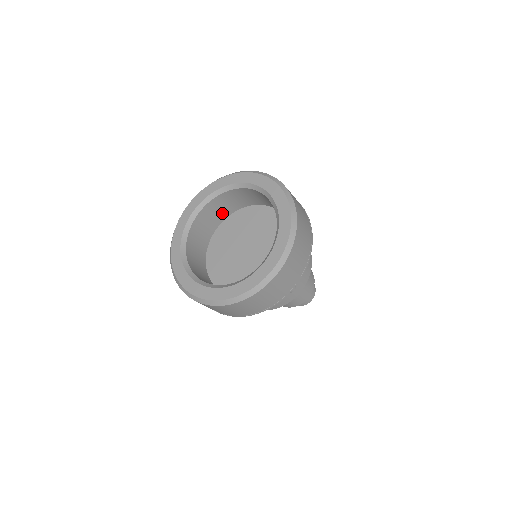
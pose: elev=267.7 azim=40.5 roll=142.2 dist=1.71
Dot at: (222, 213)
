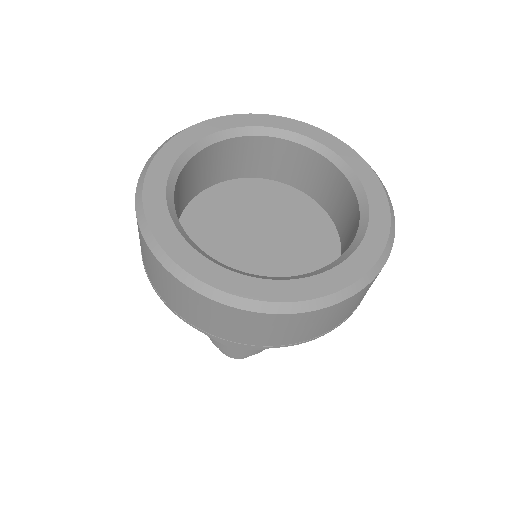
Dot at: (283, 171)
